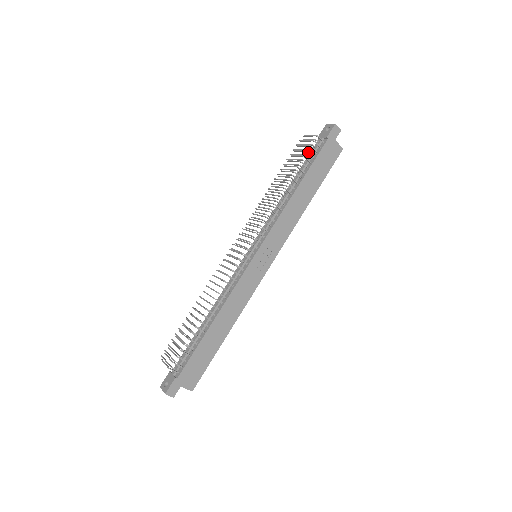
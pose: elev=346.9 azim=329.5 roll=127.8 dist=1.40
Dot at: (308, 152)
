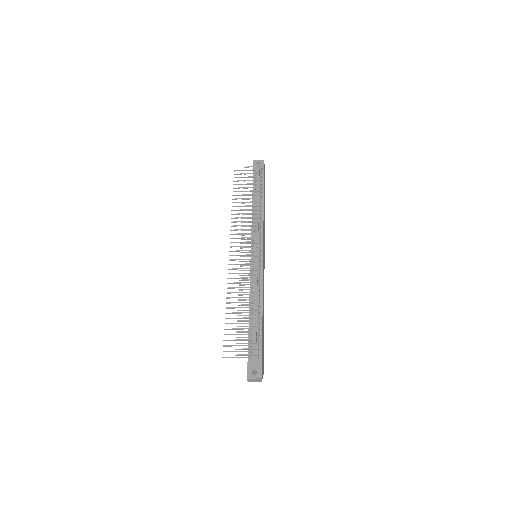
Dot at: occluded
